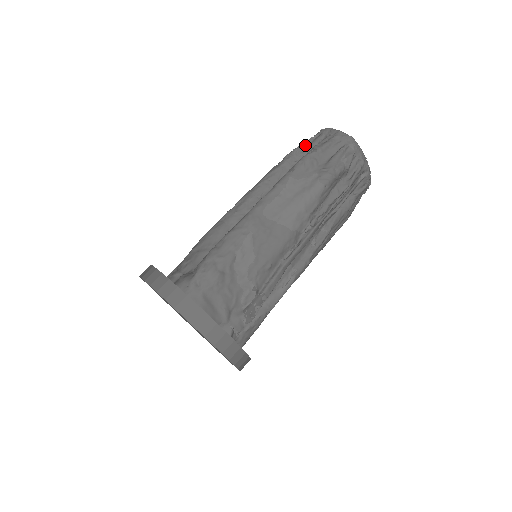
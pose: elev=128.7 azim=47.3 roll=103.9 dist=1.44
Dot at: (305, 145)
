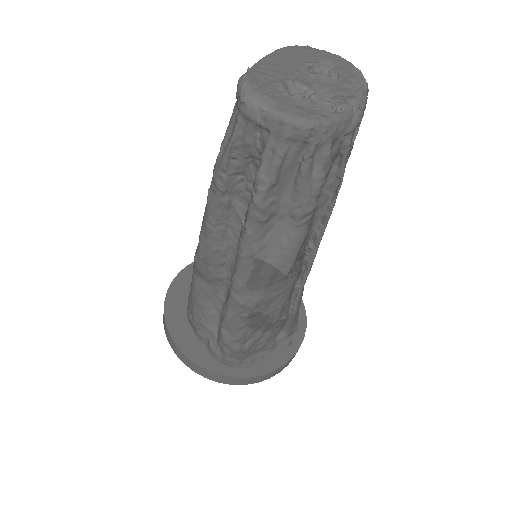
Dot at: (233, 149)
